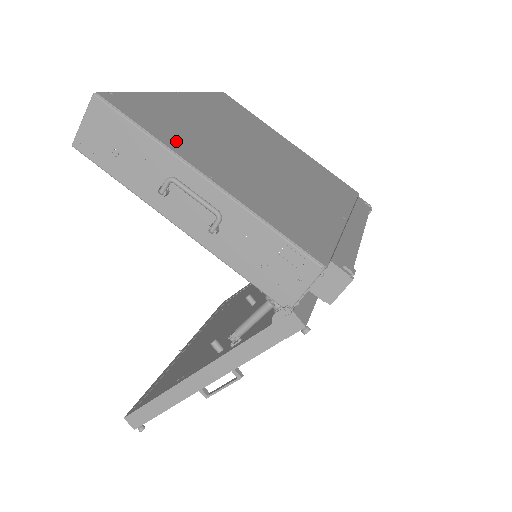
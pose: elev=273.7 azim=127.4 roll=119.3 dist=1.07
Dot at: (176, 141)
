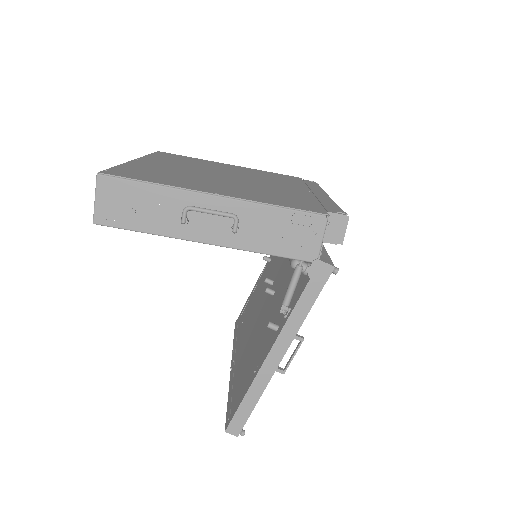
Dot at: (173, 182)
